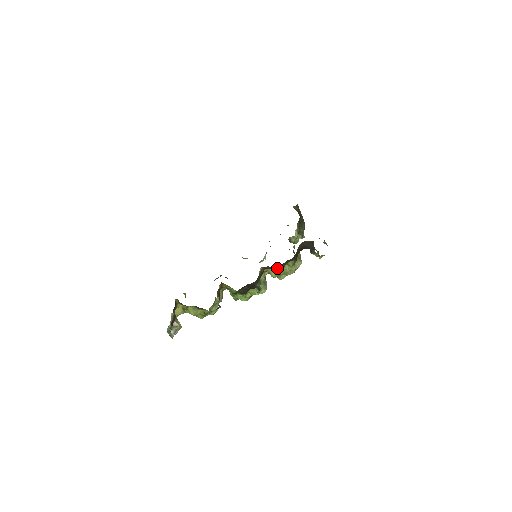
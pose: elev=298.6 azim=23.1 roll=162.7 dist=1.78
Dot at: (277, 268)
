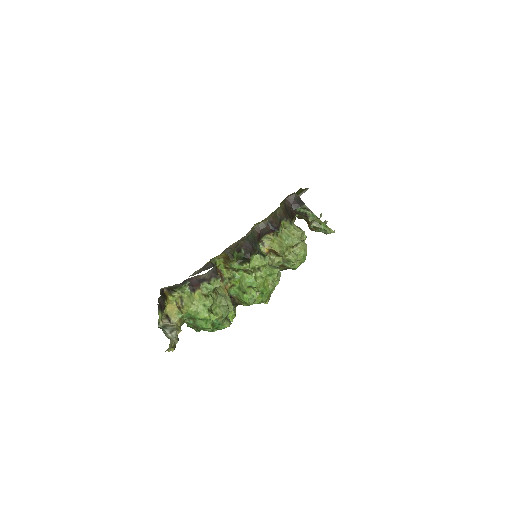
Dot at: (270, 224)
